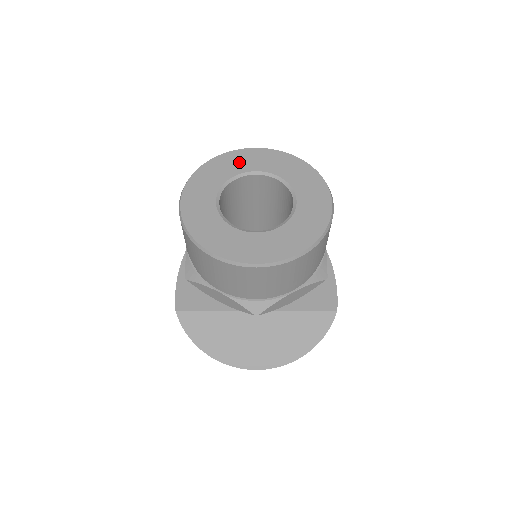
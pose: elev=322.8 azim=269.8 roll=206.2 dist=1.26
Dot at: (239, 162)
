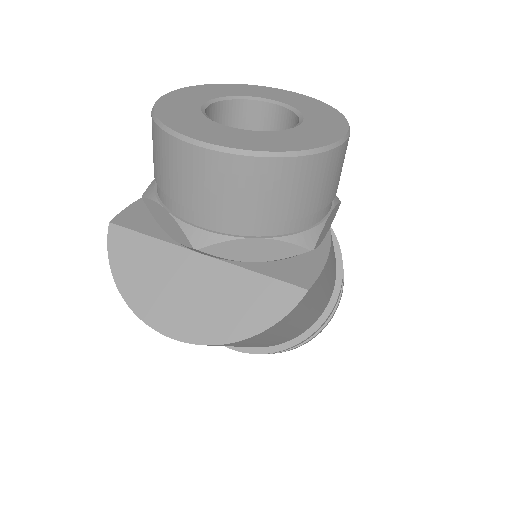
Dot at: (258, 91)
